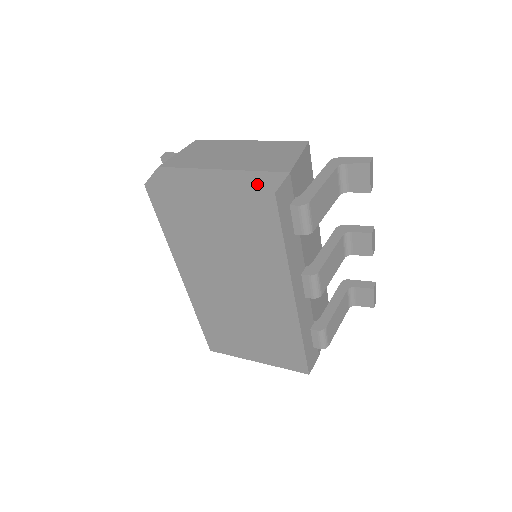
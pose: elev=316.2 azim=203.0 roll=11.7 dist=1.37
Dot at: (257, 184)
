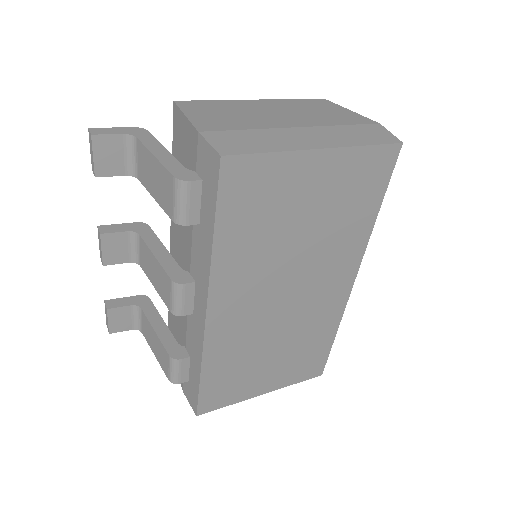
Dot at: (371, 137)
